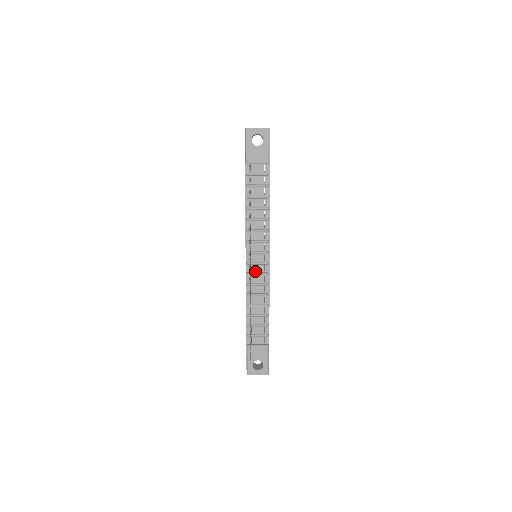
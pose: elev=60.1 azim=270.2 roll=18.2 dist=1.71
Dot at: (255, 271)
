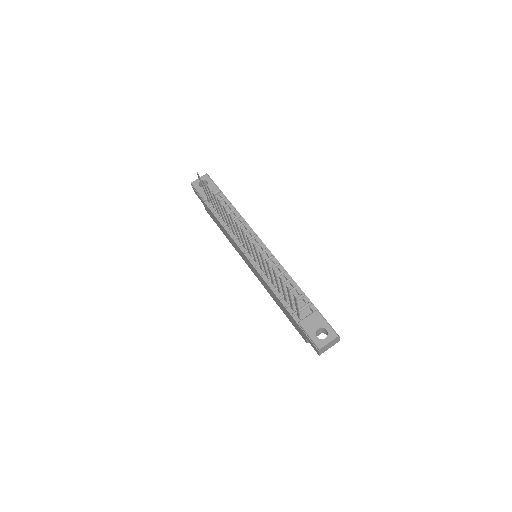
Dot at: (261, 262)
